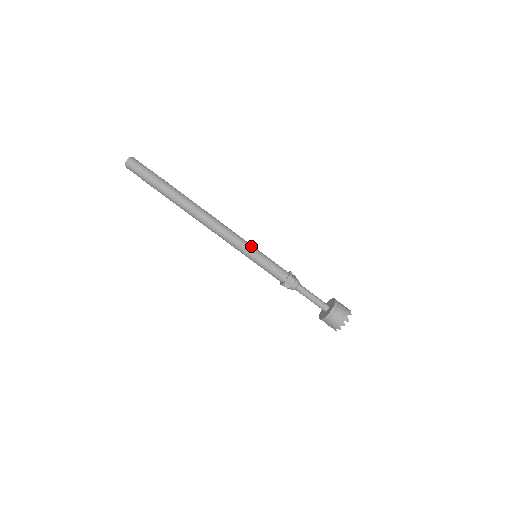
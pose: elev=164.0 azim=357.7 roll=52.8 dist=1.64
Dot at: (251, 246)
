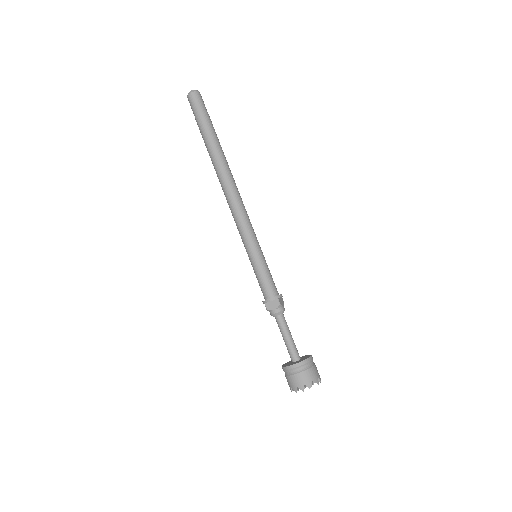
Dot at: (257, 242)
